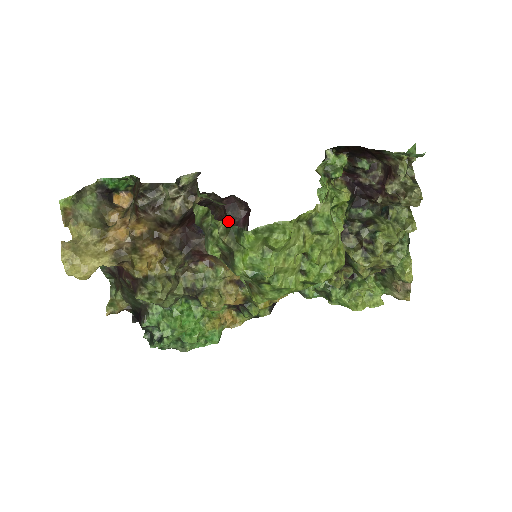
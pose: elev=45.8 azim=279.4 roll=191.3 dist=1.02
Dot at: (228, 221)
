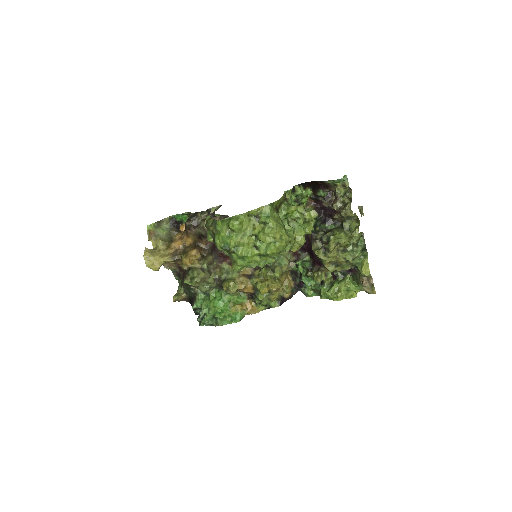
Dot at: (214, 219)
